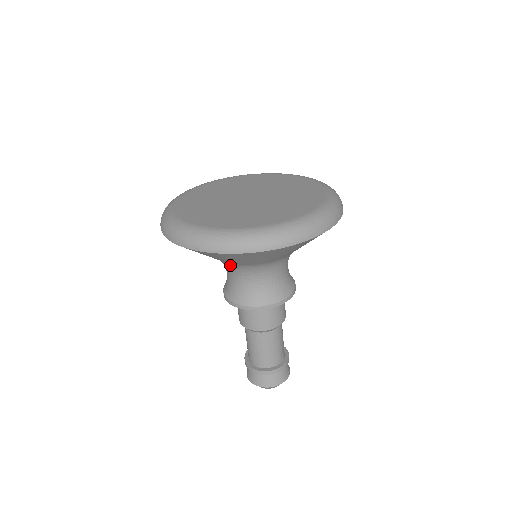
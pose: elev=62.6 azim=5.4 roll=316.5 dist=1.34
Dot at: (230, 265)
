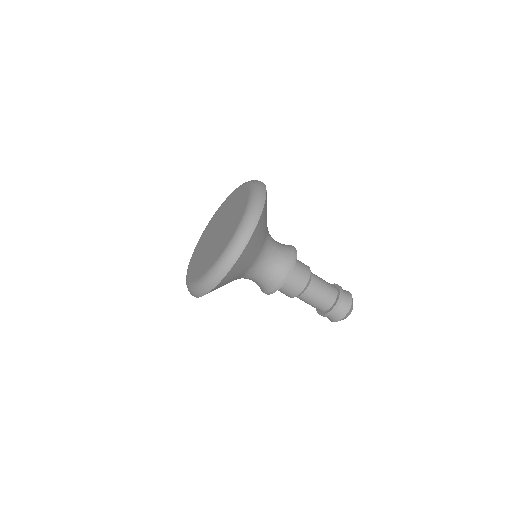
Dot at: (240, 278)
